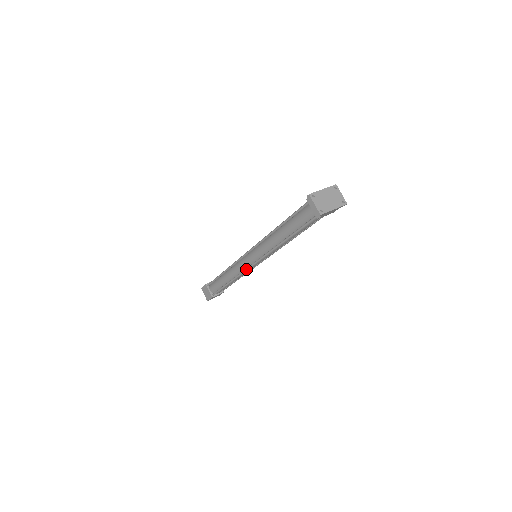
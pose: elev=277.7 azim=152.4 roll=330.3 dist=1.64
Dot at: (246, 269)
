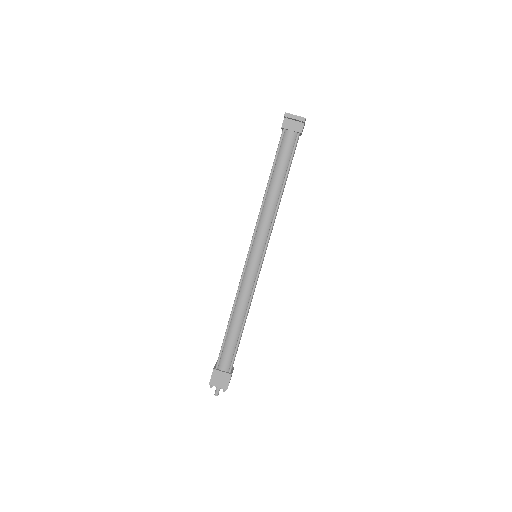
Dot at: (257, 276)
